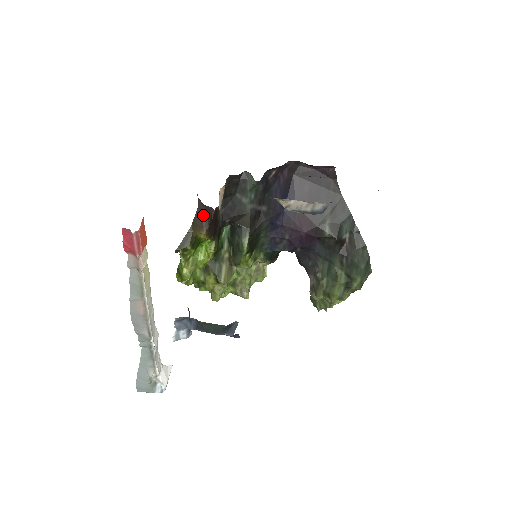
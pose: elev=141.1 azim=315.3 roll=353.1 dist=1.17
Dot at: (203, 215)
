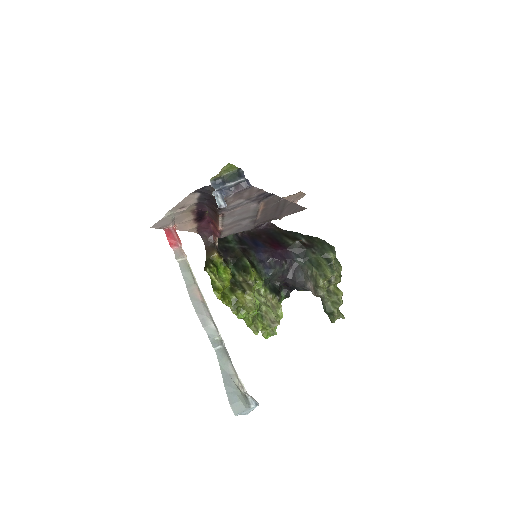
Dot at: (210, 246)
